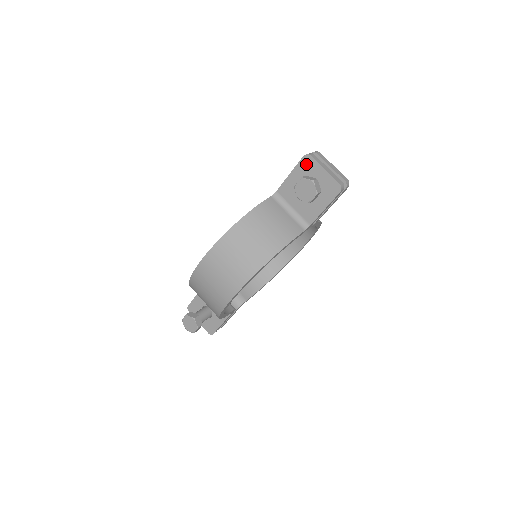
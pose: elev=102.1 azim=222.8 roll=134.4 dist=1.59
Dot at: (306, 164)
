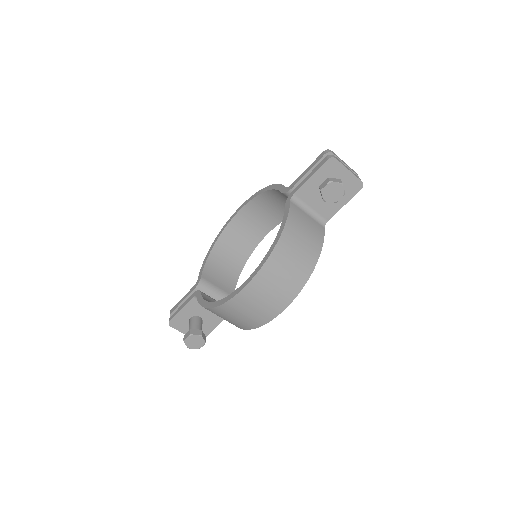
Dot at: (330, 167)
